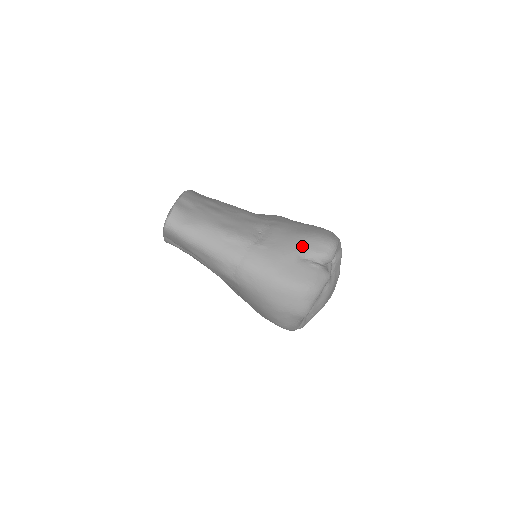
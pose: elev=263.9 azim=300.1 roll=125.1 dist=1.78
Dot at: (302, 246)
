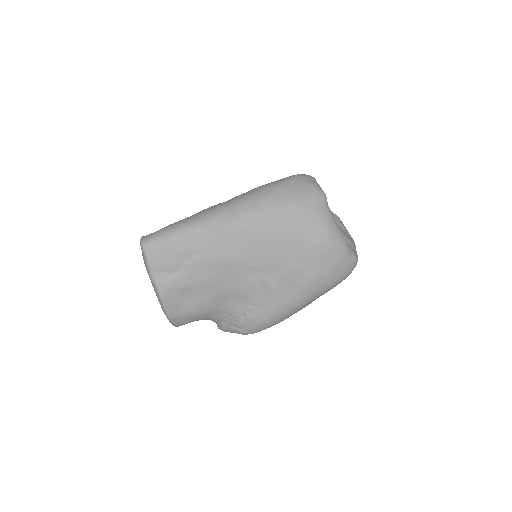
Dot at: occluded
